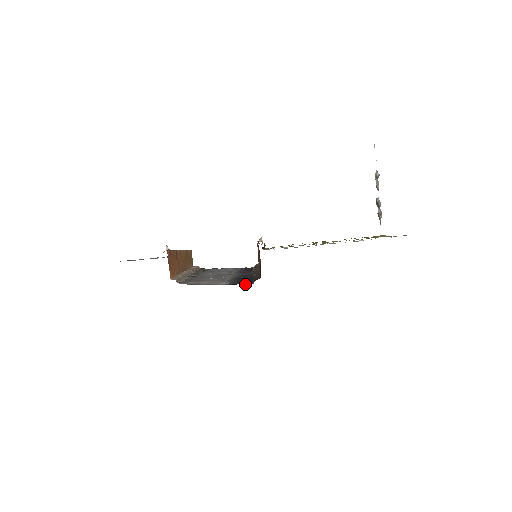
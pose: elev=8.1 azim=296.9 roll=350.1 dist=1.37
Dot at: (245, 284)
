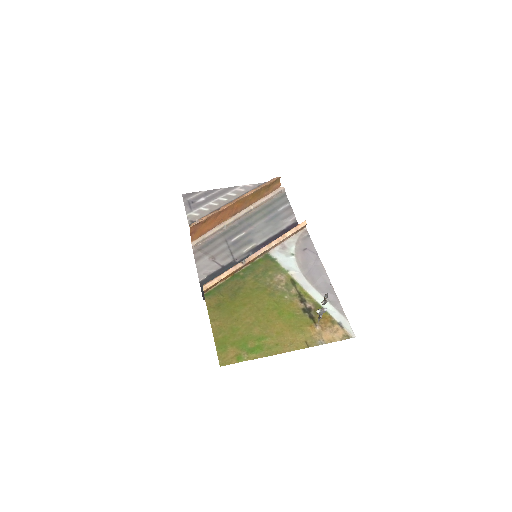
Dot at: (203, 292)
